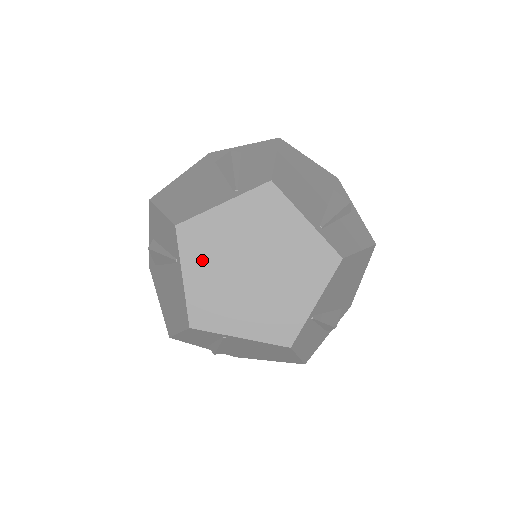
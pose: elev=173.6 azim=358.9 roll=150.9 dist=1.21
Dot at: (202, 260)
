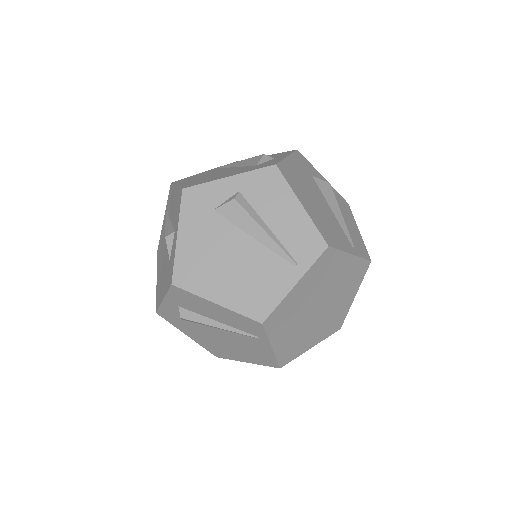
Dot at: (284, 329)
